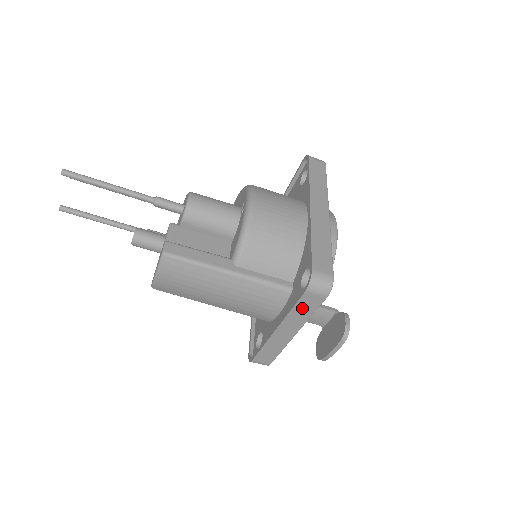
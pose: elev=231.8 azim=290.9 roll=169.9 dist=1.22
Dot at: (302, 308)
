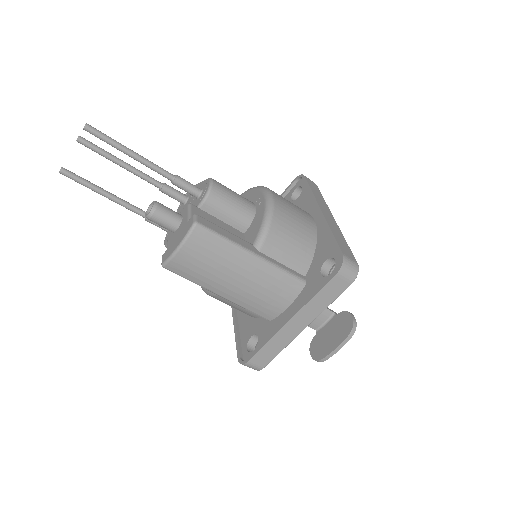
Dot at: (325, 294)
